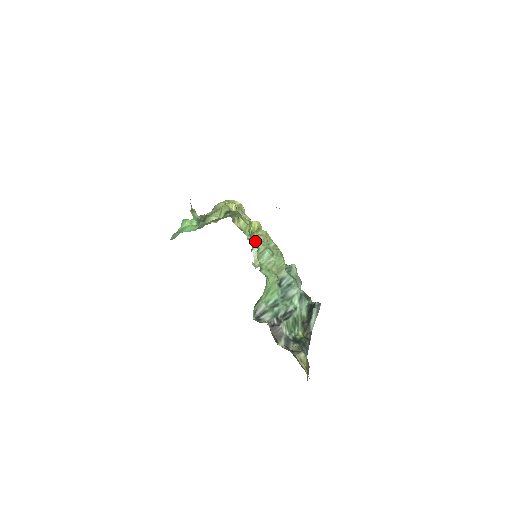
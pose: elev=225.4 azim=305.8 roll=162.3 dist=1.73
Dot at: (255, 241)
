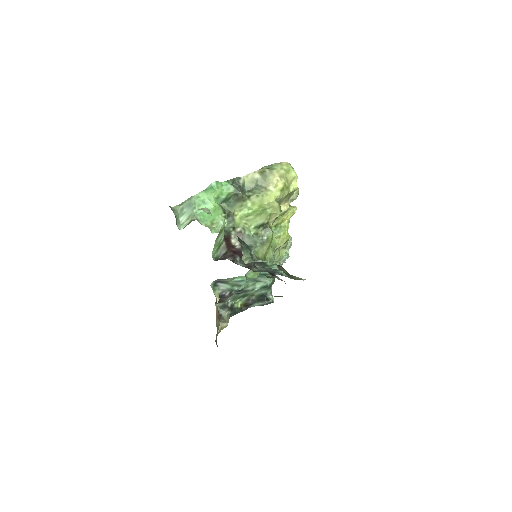
Dot at: occluded
